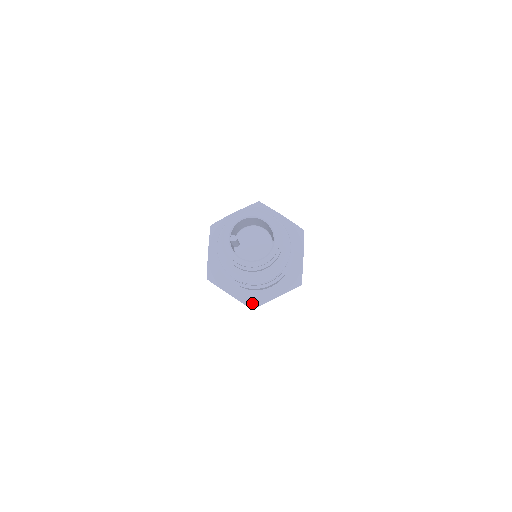
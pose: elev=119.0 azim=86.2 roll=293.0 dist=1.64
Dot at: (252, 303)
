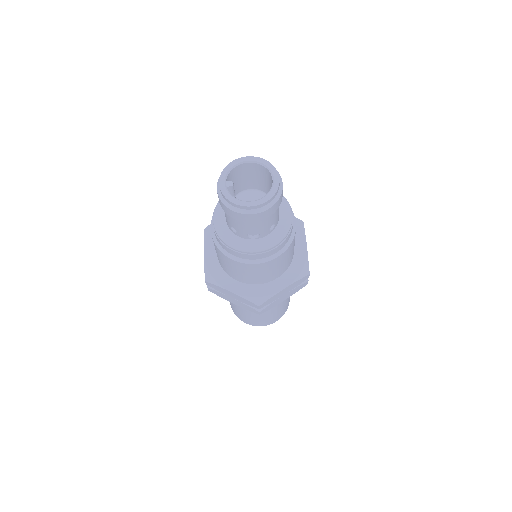
Dot at: (258, 298)
